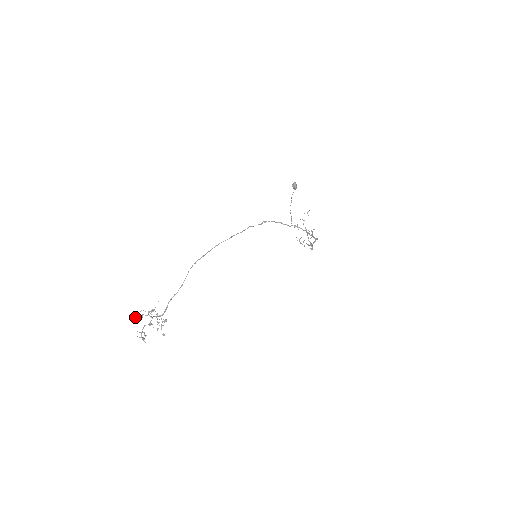
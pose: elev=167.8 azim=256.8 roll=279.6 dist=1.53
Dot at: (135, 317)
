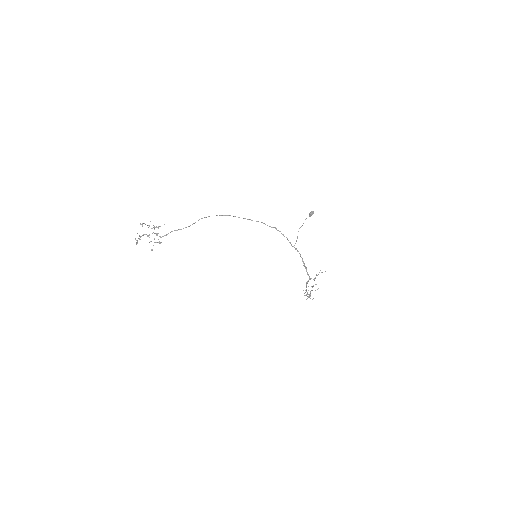
Dot at: (143, 223)
